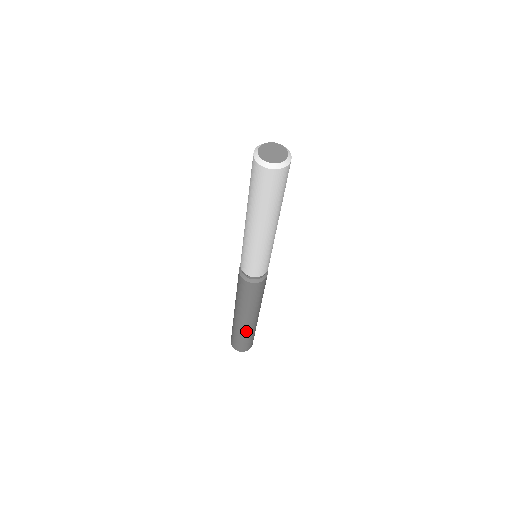
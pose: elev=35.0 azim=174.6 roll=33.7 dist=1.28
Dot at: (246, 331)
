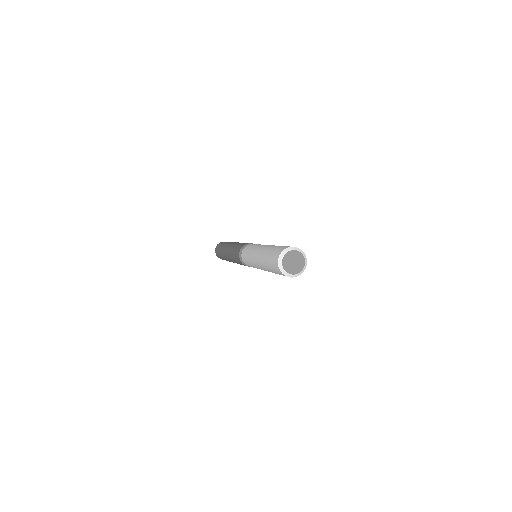
Dot at: (225, 259)
